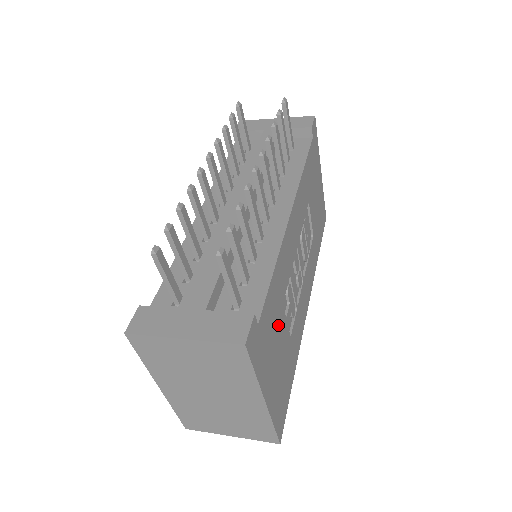
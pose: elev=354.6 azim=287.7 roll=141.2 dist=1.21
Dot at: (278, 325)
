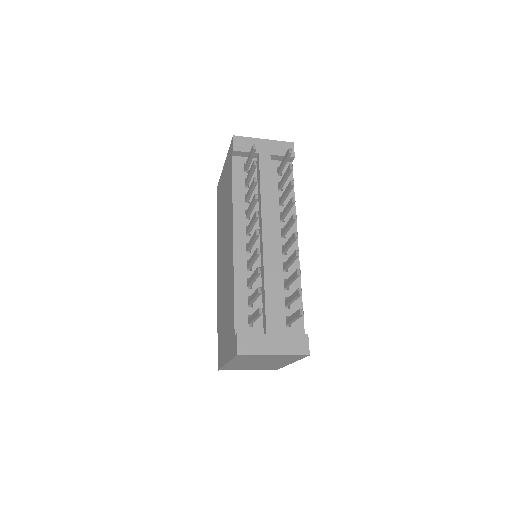
Dot at: occluded
